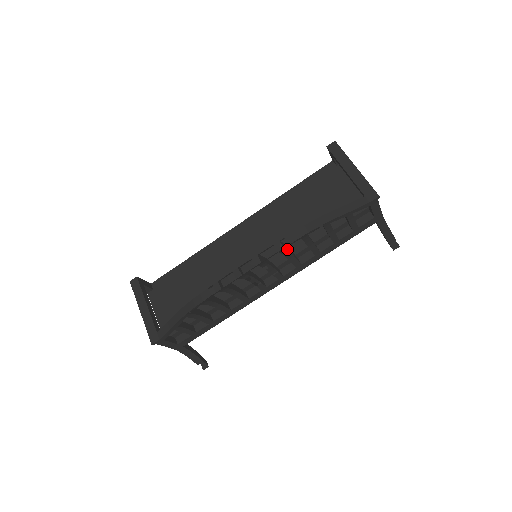
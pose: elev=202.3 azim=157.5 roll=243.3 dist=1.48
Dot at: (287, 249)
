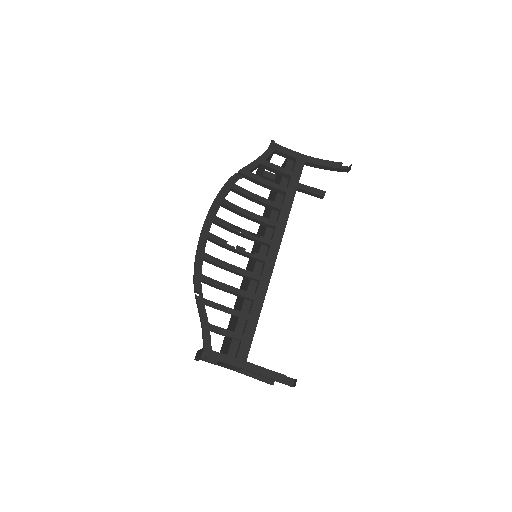
Dot at: (236, 206)
